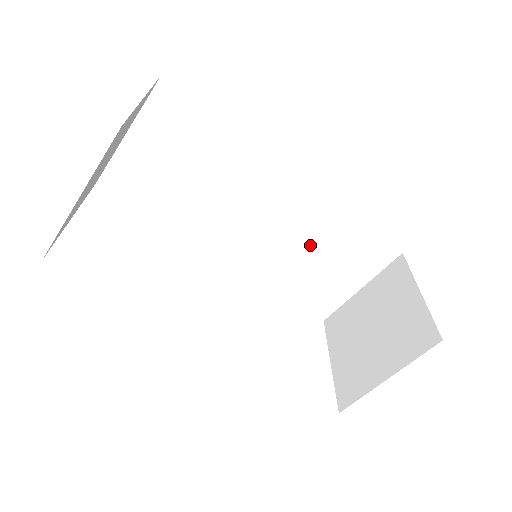
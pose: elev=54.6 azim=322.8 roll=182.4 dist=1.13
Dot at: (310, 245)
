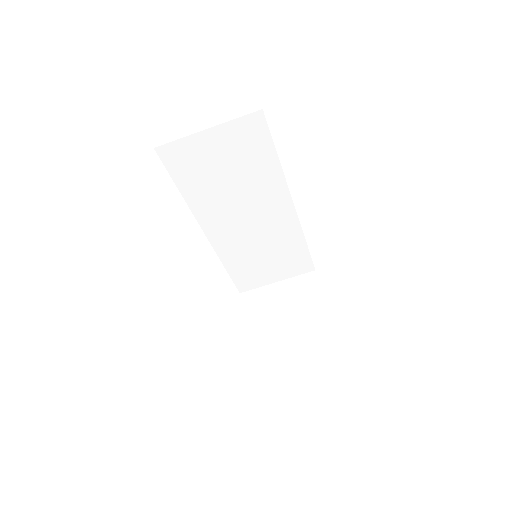
Dot at: (269, 247)
